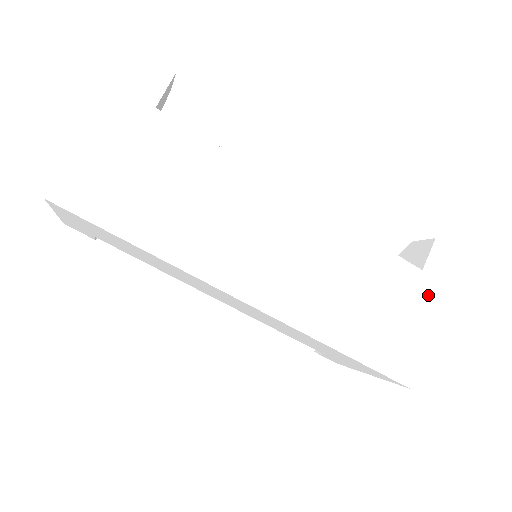
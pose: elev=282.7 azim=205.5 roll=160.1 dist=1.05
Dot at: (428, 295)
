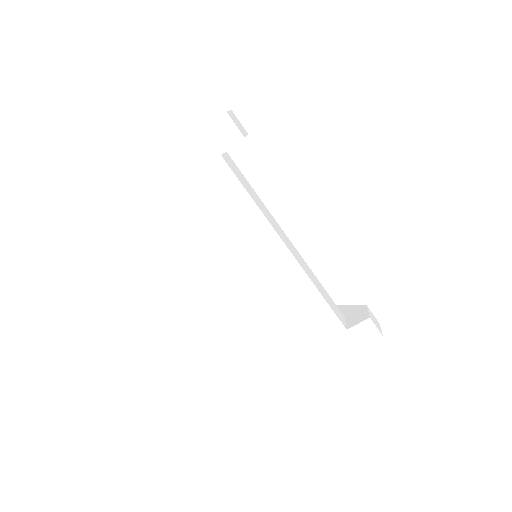
Dot at: (341, 344)
